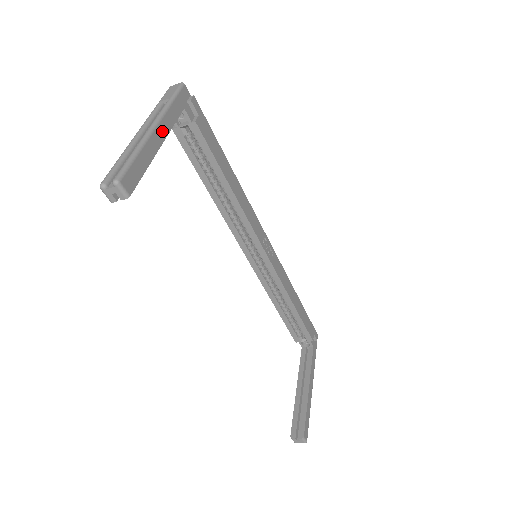
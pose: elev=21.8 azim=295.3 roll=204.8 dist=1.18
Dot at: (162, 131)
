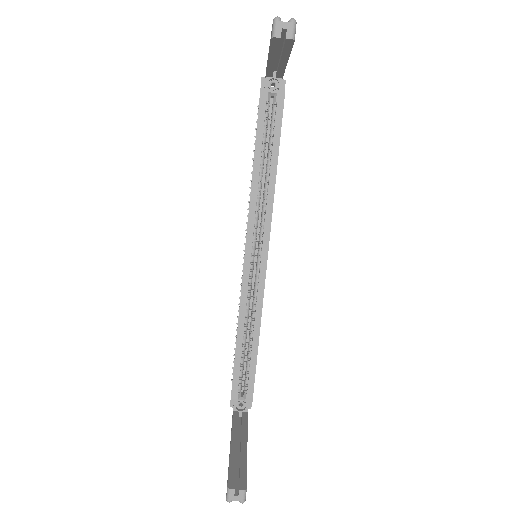
Dot at: occluded
